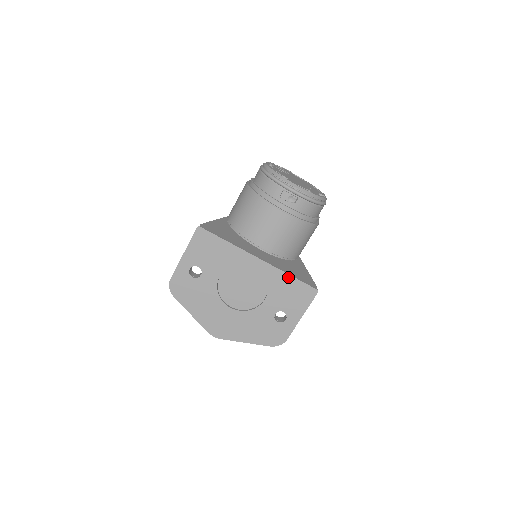
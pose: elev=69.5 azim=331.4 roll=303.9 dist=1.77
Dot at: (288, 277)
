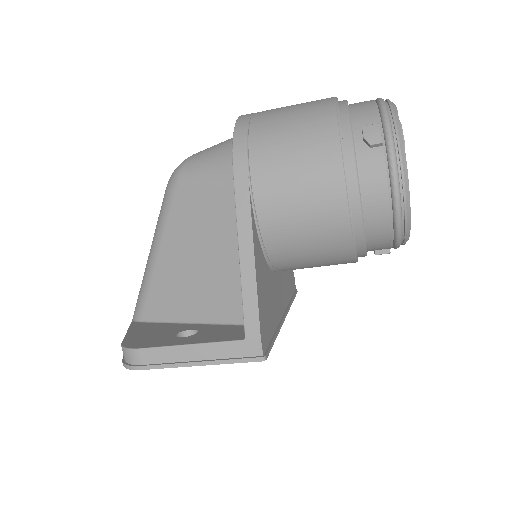
Dot at: occluded
